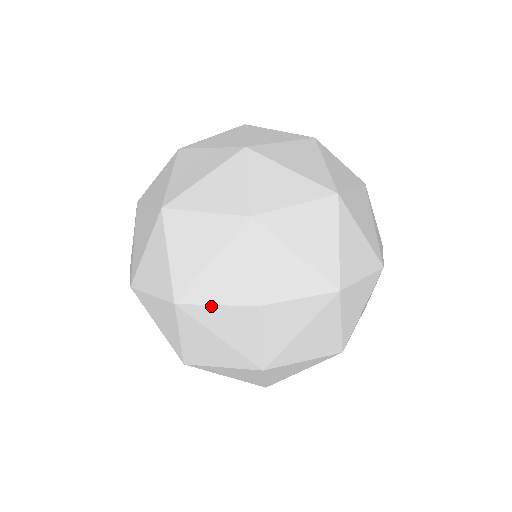
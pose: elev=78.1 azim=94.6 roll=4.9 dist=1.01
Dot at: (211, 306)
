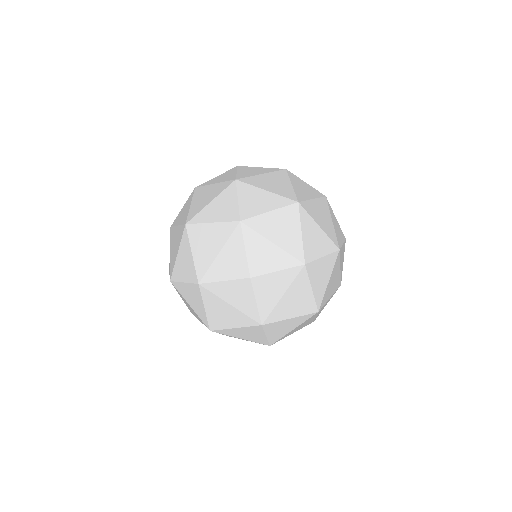
Dot at: (222, 282)
